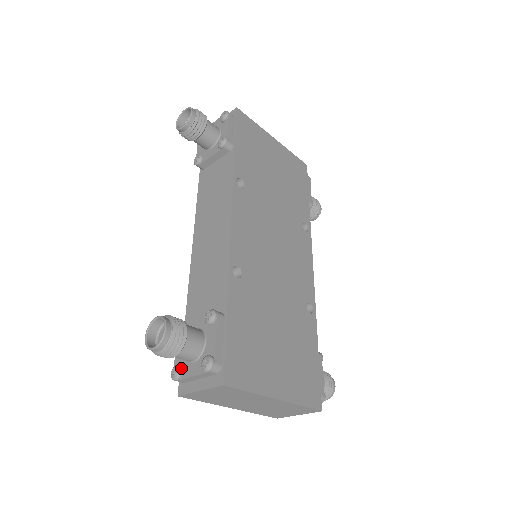
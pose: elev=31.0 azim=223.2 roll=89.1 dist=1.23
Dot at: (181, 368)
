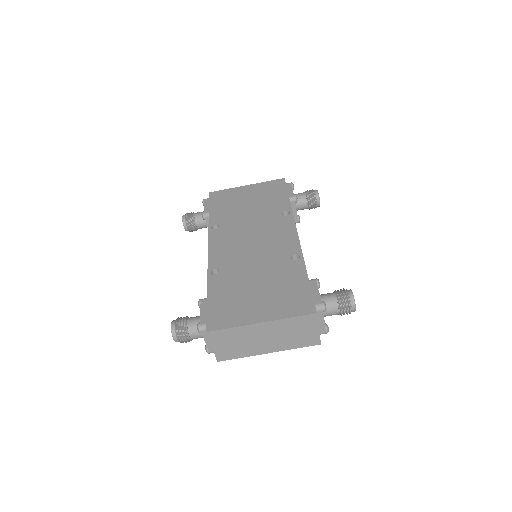
Dot at: occluded
